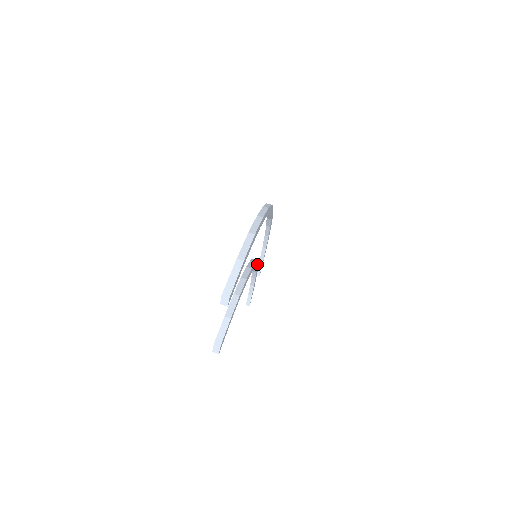
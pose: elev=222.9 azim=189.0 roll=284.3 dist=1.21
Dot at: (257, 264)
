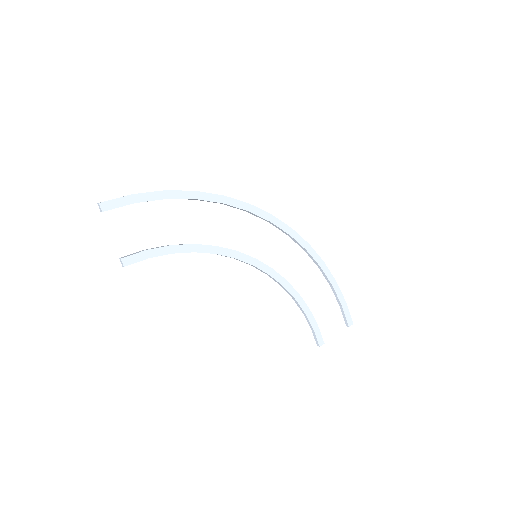
Dot at: (273, 272)
